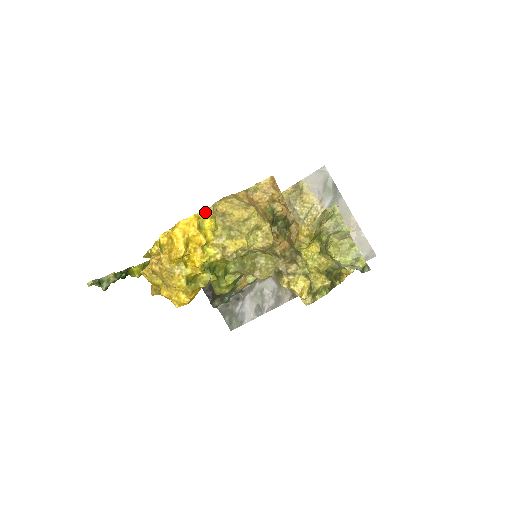
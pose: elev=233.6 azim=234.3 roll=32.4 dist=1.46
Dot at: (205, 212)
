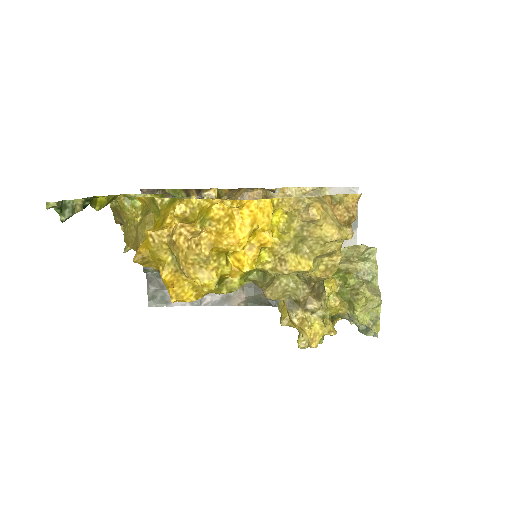
Dot at: (283, 202)
